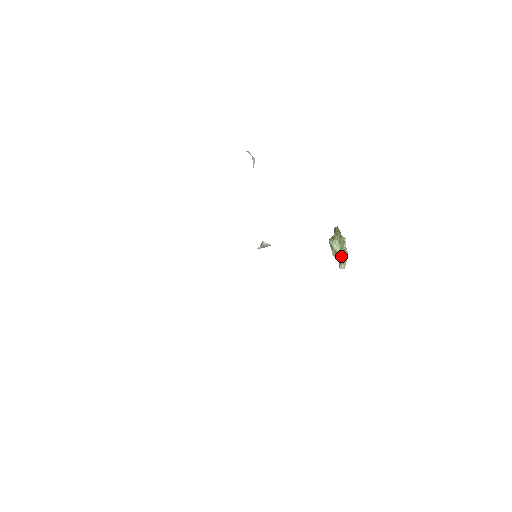
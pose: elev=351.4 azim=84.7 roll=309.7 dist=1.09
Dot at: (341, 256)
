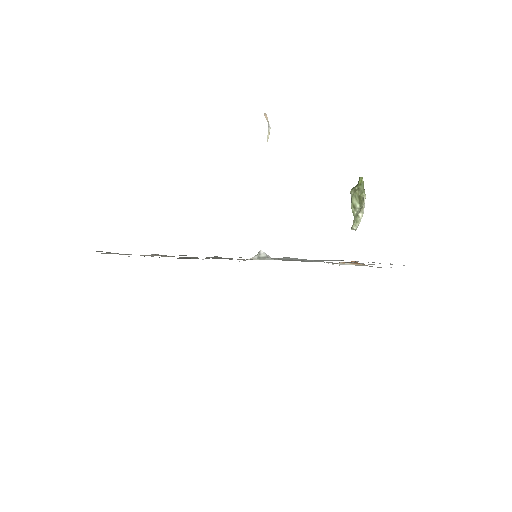
Dot at: (357, 215)
